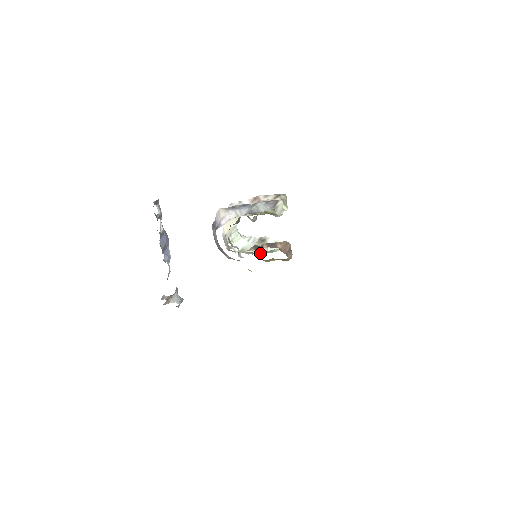
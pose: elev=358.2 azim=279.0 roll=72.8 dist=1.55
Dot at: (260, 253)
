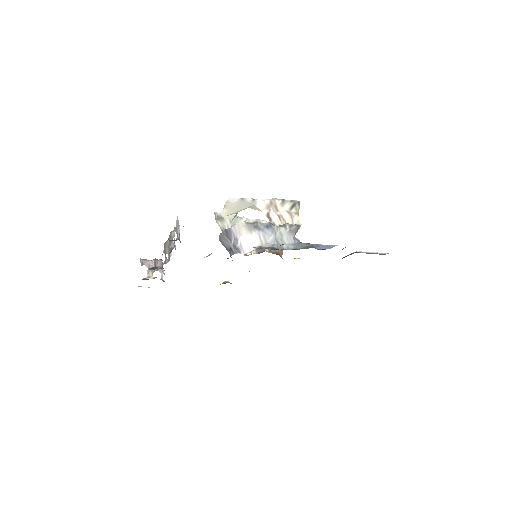
Dot at: occluded
